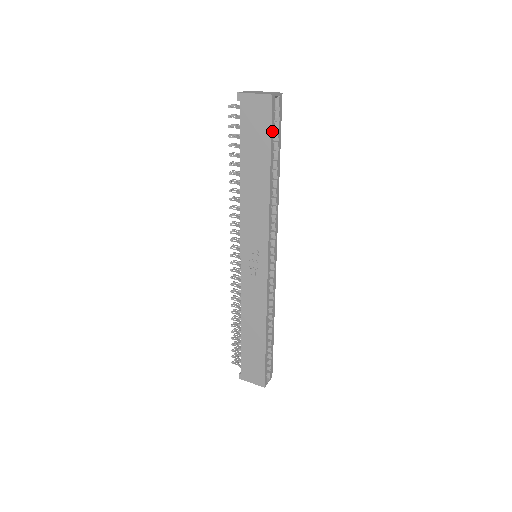
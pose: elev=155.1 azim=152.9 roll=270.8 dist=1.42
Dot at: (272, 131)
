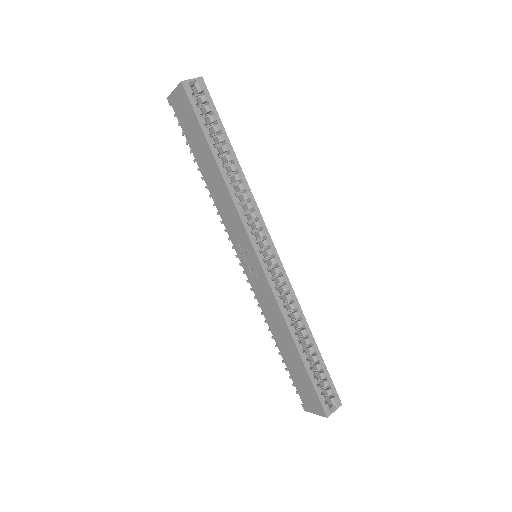
Dot at: (198, 116)
